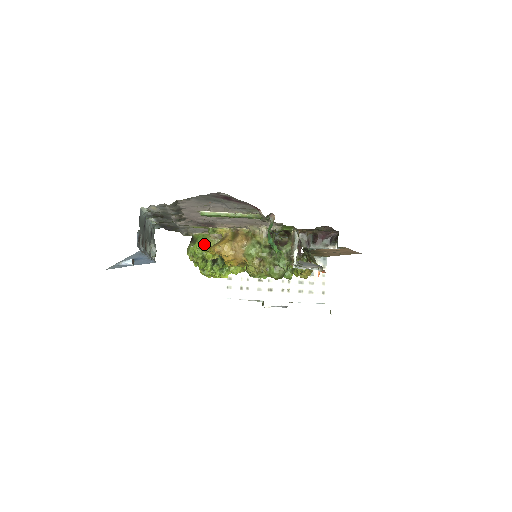
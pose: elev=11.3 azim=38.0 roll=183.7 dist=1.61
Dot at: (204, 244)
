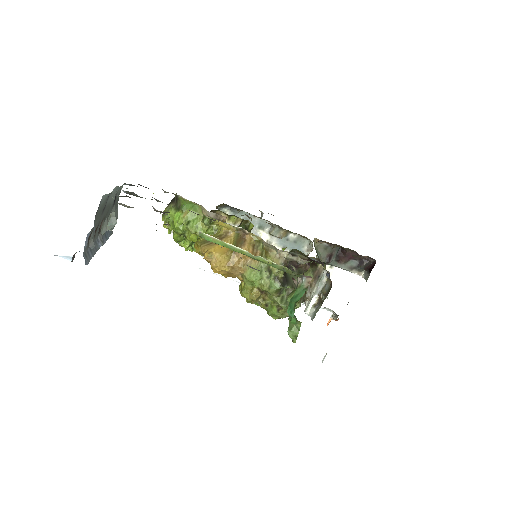
Dot at: (190, 220)
